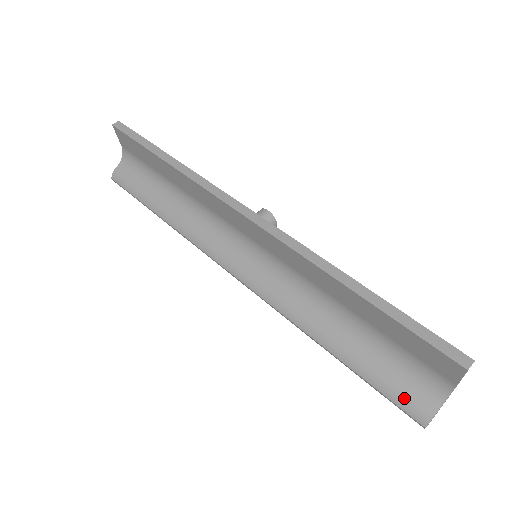
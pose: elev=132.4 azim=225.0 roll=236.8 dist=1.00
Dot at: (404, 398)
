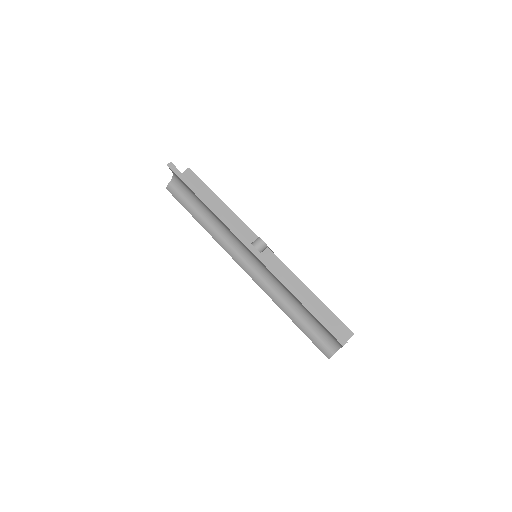
Dot at: (321, 346)
